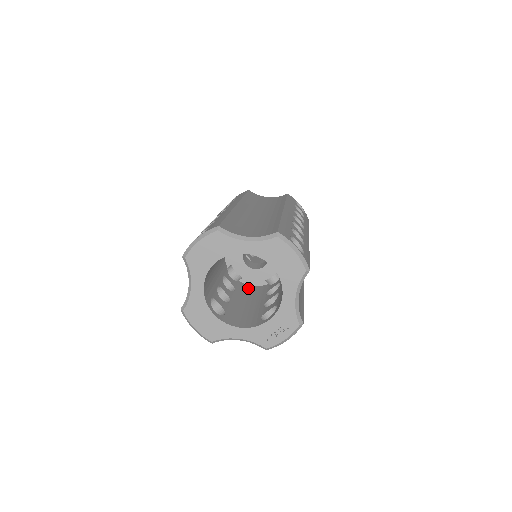
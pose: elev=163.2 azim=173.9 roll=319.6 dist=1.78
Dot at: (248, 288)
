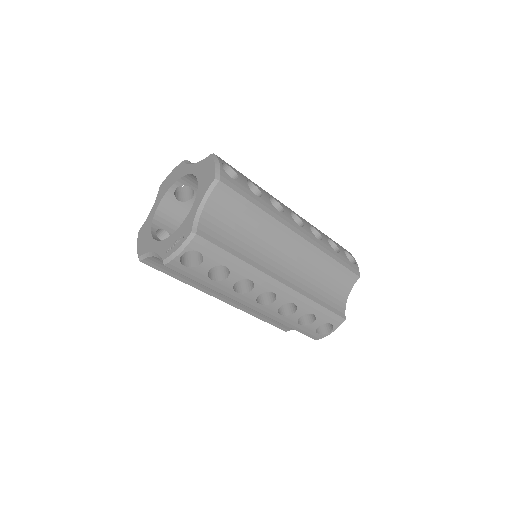
Dot at: occluded
